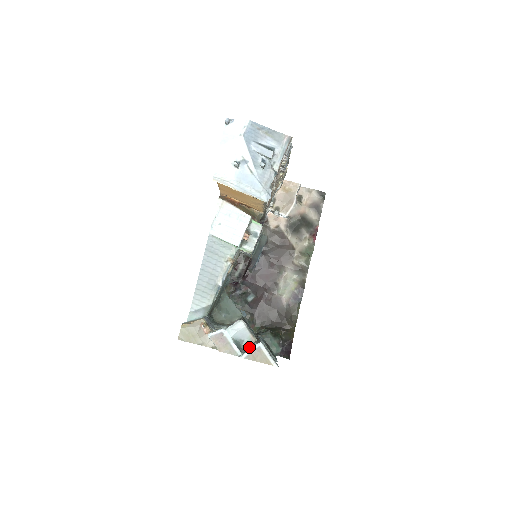
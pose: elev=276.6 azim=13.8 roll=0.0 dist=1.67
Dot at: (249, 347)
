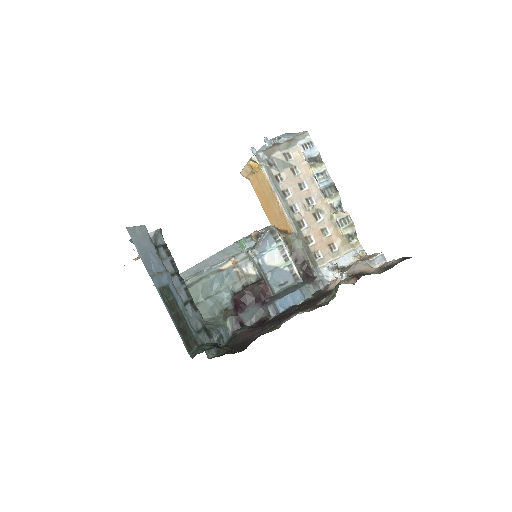
Dot at: occluded
